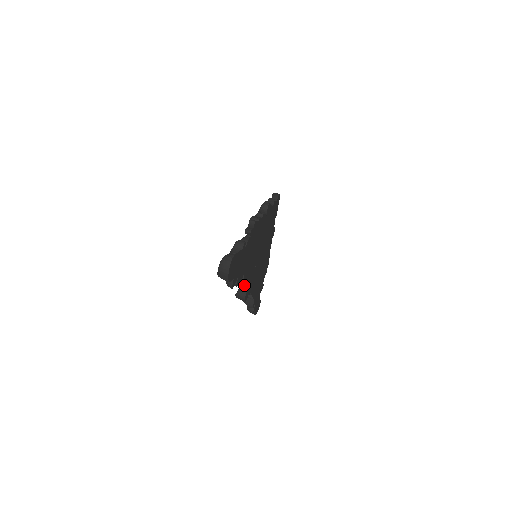
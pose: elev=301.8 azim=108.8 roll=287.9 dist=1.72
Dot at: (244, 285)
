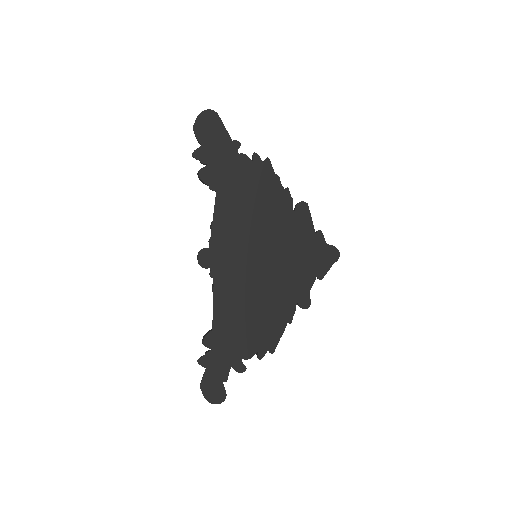
Dot at: (211, 226)
